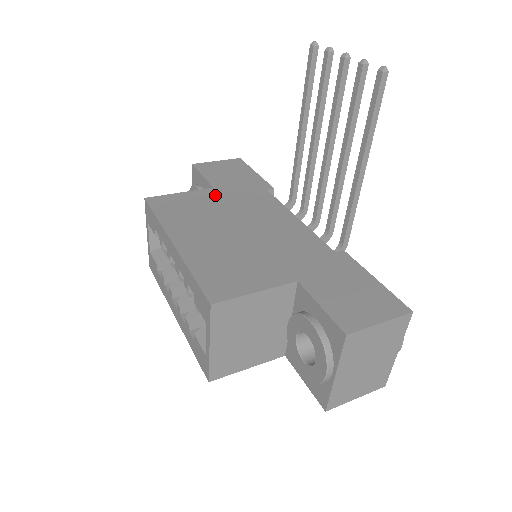
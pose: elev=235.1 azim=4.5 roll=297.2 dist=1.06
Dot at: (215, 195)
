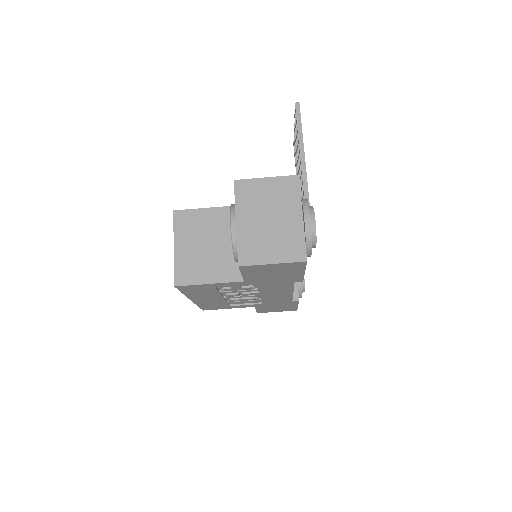
Dot at: occluded
